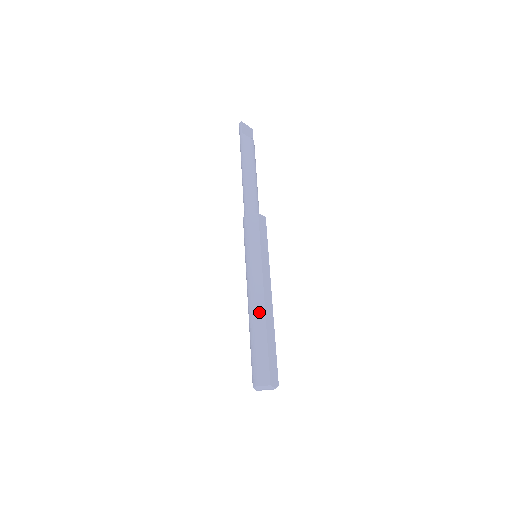
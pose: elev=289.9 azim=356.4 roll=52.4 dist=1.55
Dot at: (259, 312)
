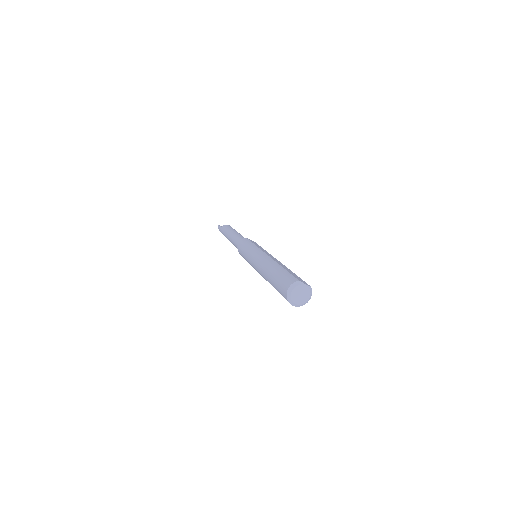
Dot at: (268, 262)
